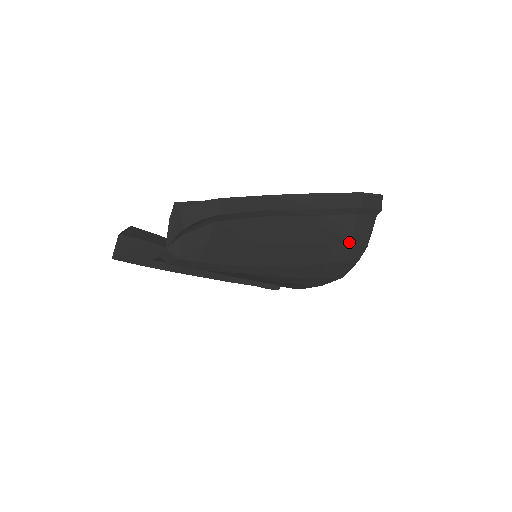
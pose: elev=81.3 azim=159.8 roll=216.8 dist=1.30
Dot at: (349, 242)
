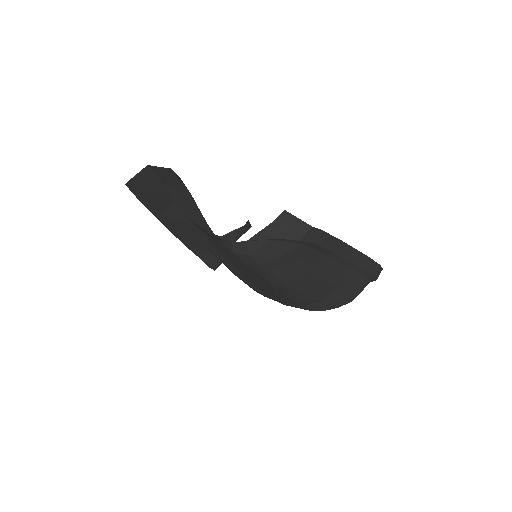
Dot at: (347, 294)
